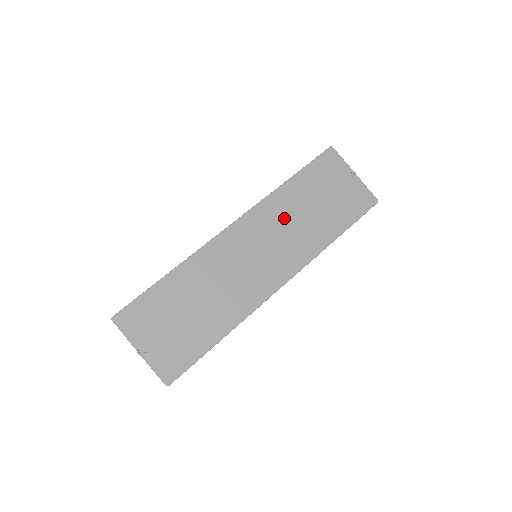
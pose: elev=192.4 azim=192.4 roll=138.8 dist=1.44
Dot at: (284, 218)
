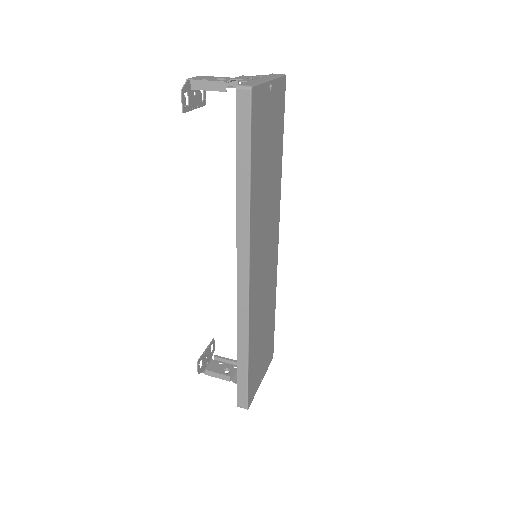
Dot at: (262, 213)
